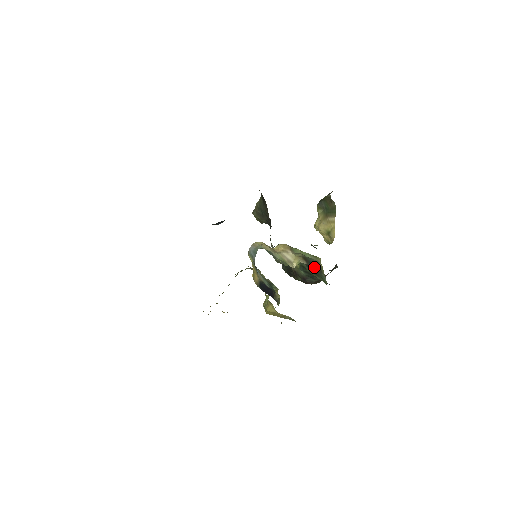
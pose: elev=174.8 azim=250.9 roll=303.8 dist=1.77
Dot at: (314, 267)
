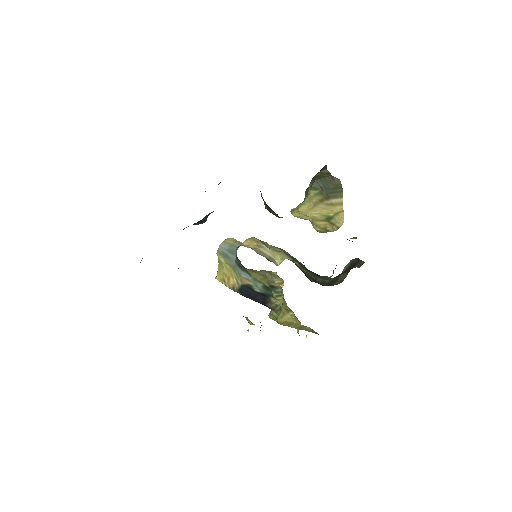
Dot at: (299, 263)
